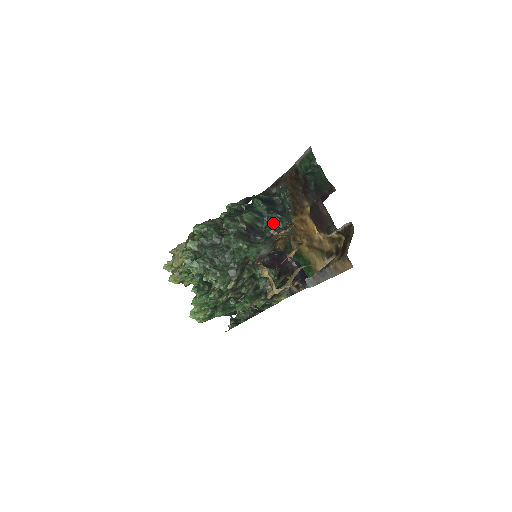
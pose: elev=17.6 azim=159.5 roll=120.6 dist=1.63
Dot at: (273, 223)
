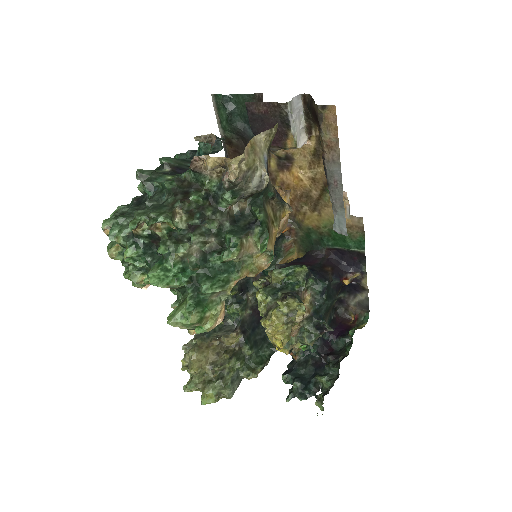
Dot at: (208, 153)
